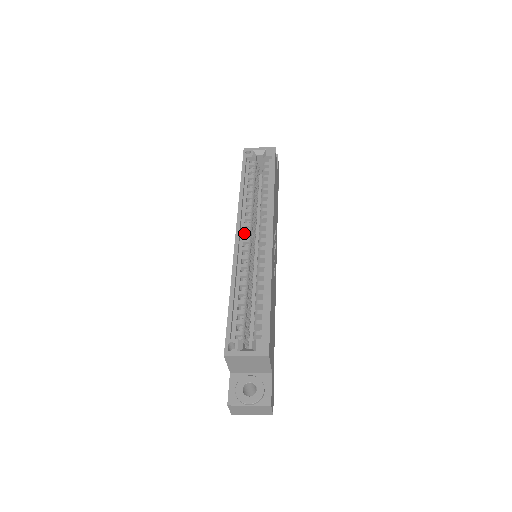
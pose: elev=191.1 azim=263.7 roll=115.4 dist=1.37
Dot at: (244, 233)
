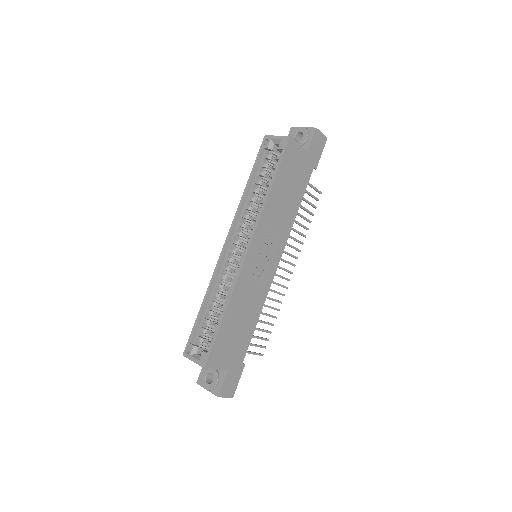
Dot at: (233, 242)
